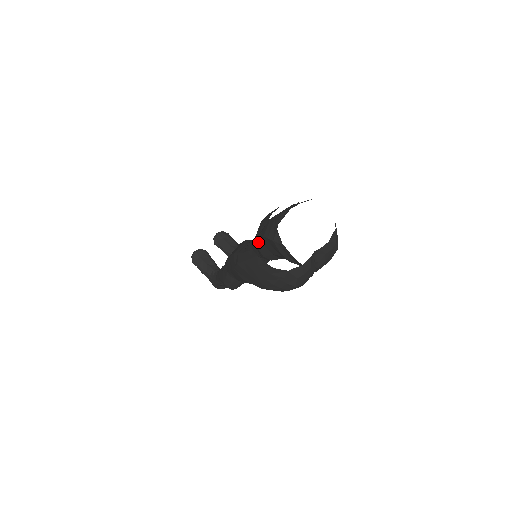
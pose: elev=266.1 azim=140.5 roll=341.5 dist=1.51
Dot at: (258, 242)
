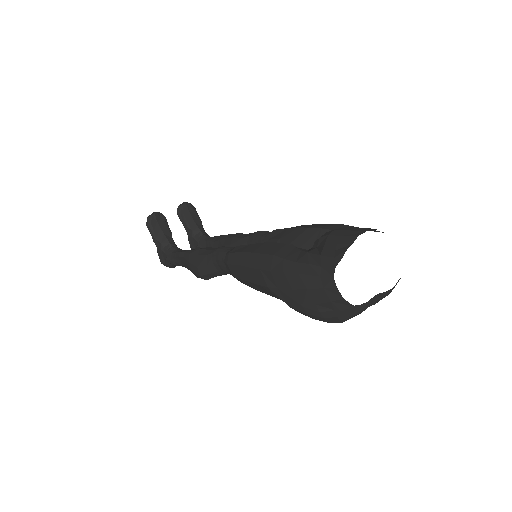
Dot at: occluded
